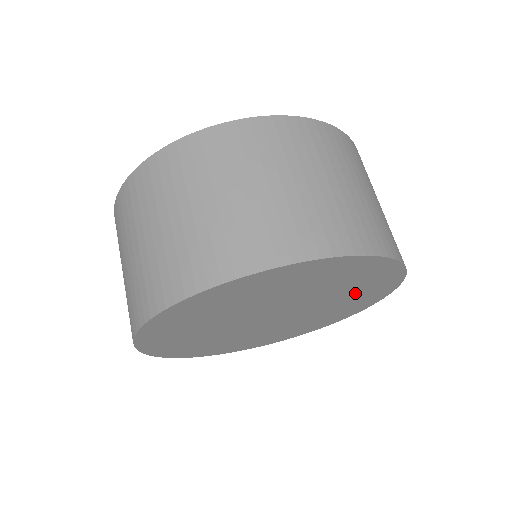
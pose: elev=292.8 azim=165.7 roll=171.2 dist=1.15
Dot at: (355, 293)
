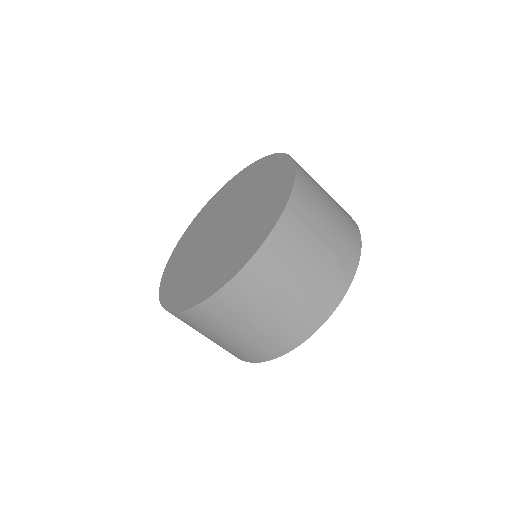
Dot at: occluded
